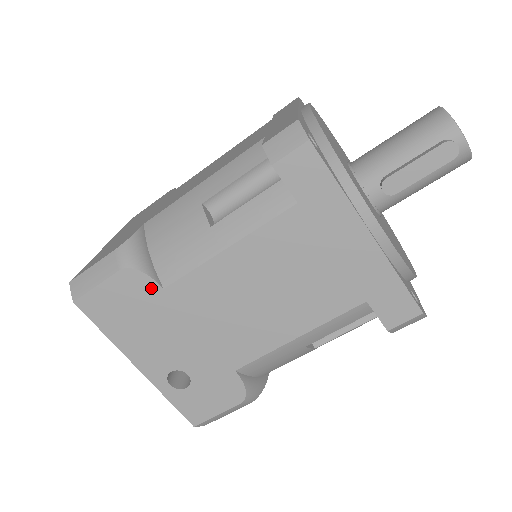
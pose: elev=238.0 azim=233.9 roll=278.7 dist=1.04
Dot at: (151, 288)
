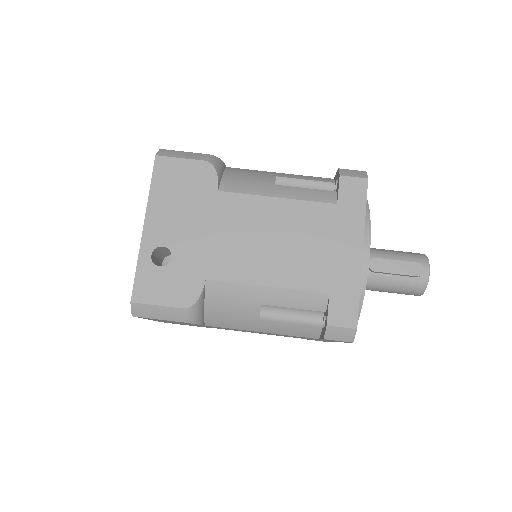
Dot at: (211, 185)
